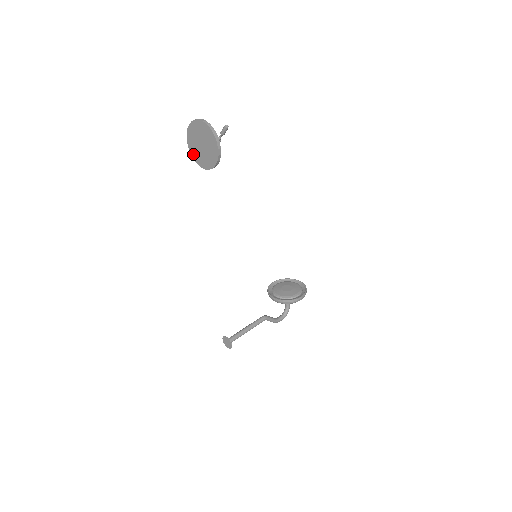
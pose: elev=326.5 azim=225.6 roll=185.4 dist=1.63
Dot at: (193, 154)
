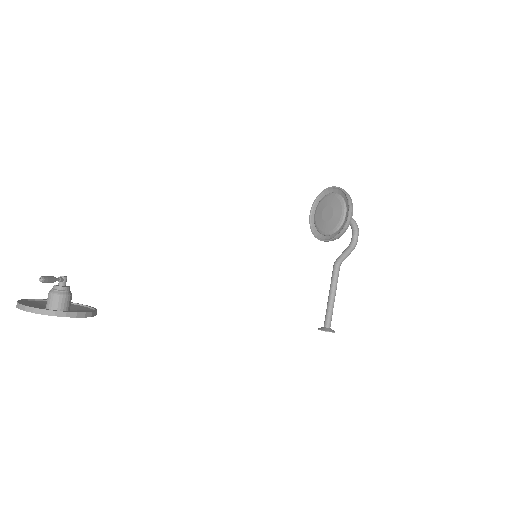
Dot at: occluded
